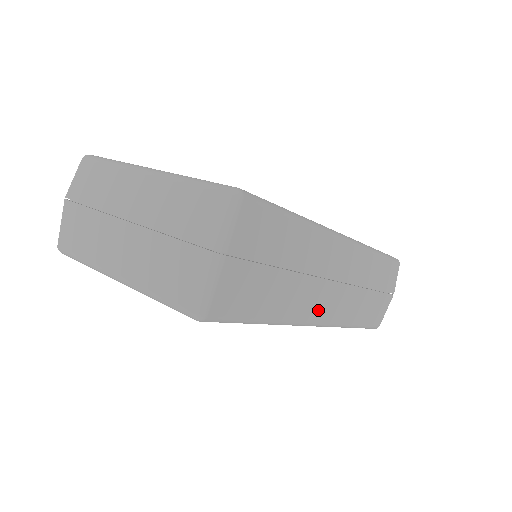
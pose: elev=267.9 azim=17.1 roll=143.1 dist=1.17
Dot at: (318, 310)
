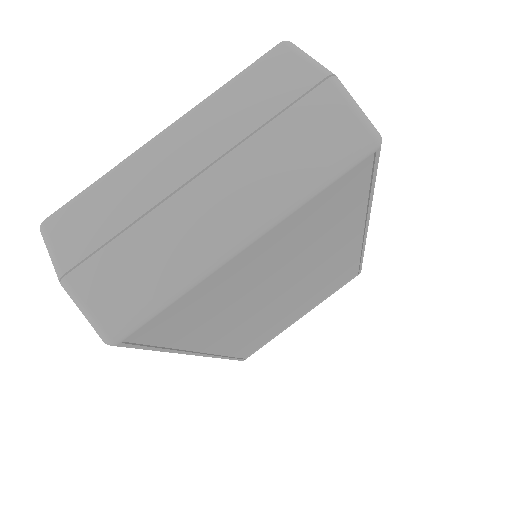
Dot at: occluded
